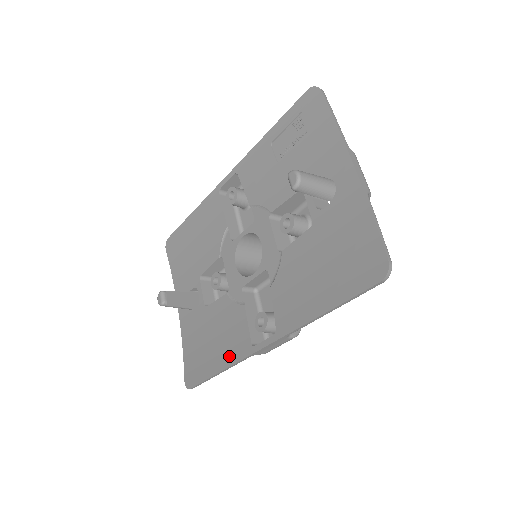
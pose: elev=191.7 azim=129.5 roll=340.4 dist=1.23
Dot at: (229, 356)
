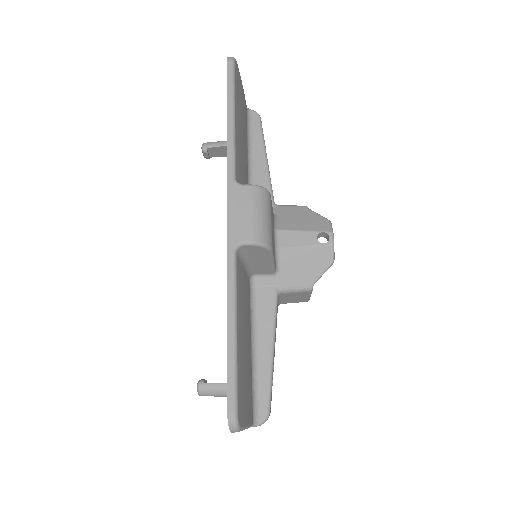
Dot at: occluded
